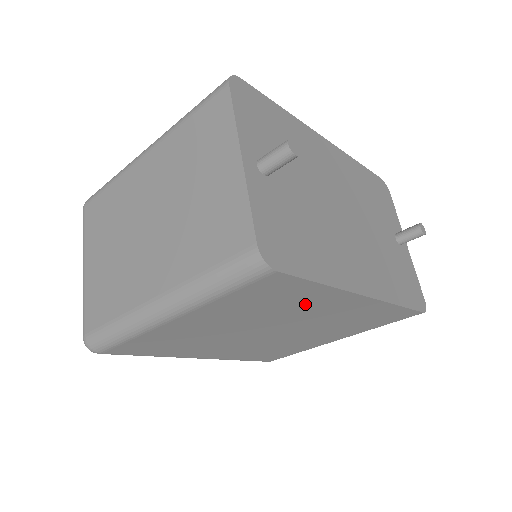
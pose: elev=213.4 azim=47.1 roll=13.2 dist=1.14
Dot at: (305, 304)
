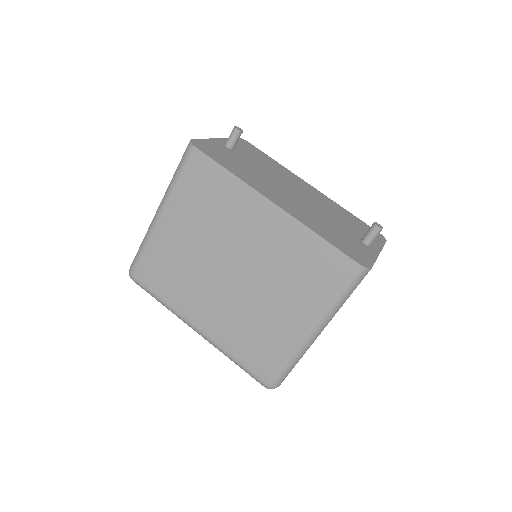
Dot at: (233, 208)
